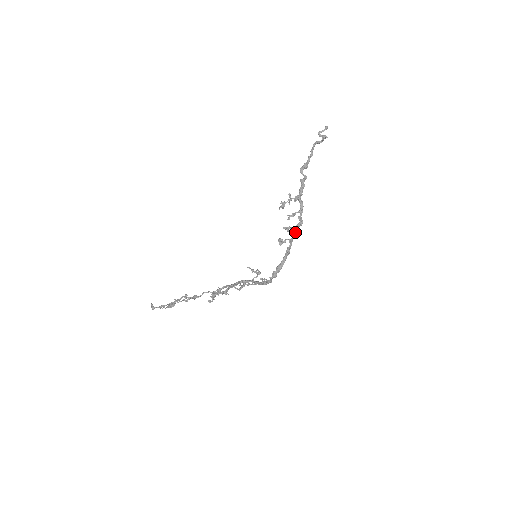
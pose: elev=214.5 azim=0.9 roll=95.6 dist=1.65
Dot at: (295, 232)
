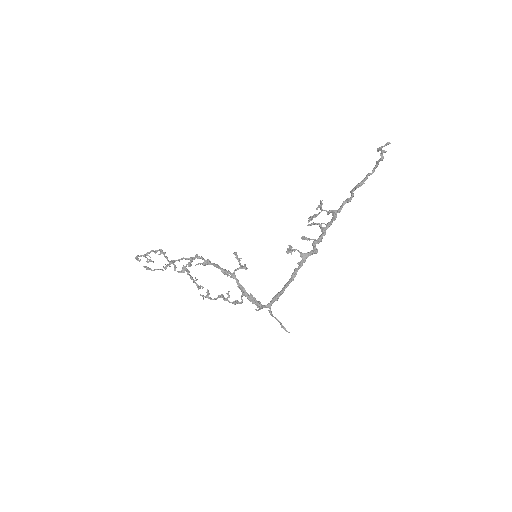
Dot at: (314, 248)
